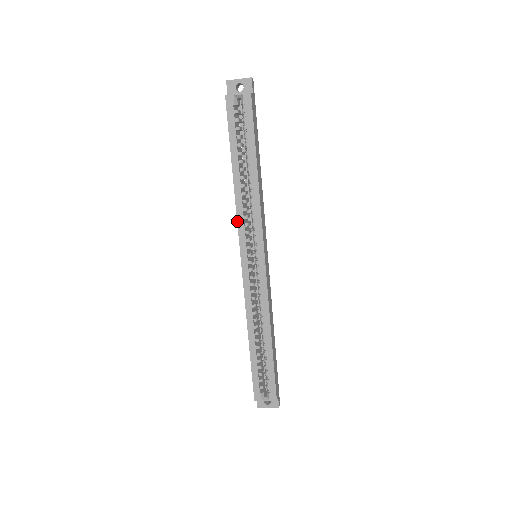
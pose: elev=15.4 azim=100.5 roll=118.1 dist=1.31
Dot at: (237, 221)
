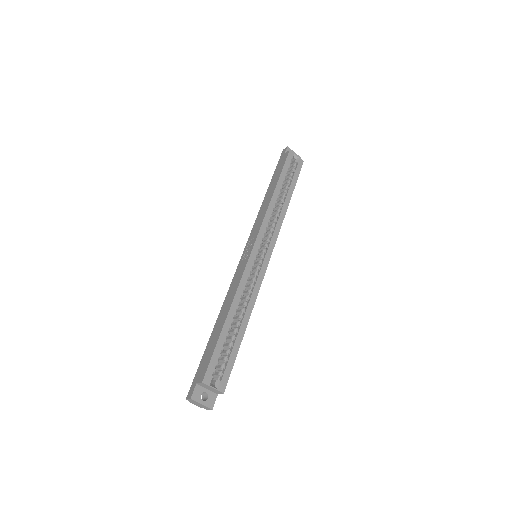
Dot at: (264, 219)
